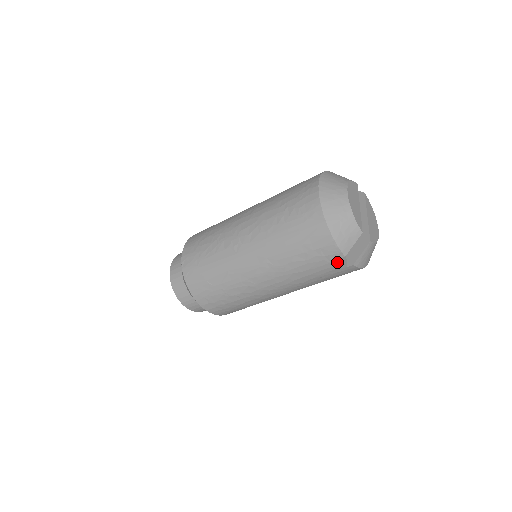
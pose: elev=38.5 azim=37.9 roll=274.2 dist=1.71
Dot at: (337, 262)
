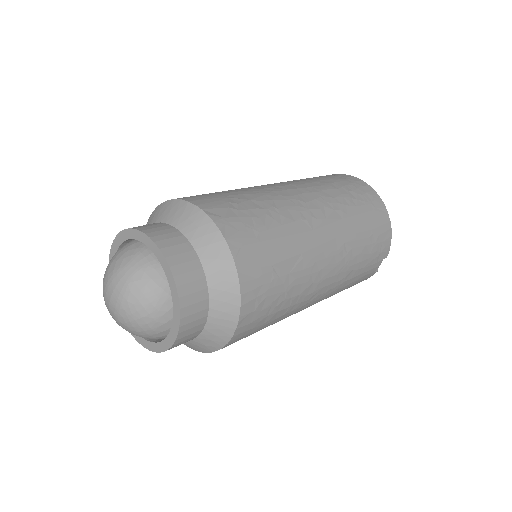
Dot at: (379, 263)
